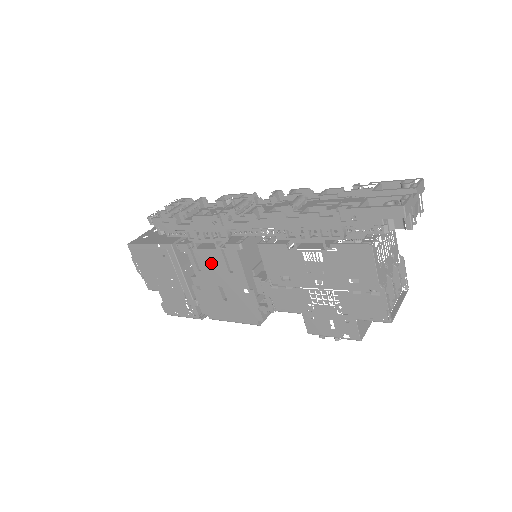
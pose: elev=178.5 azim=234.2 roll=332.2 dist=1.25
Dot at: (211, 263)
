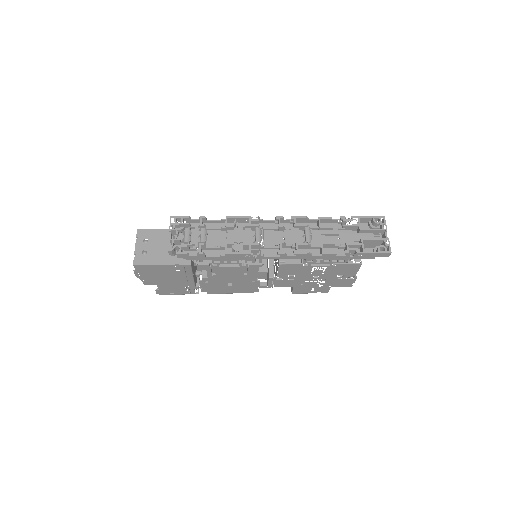
Dot at: (229, 272)
